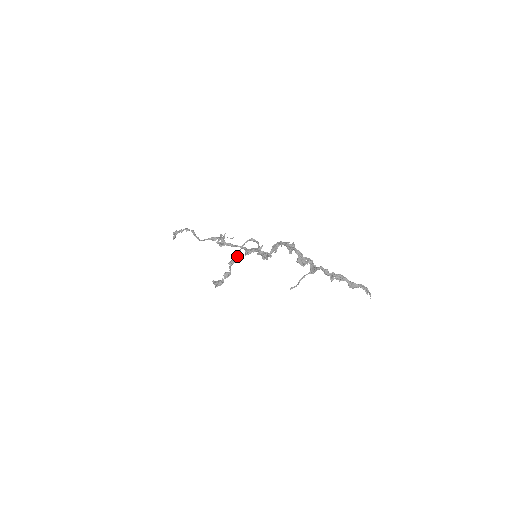
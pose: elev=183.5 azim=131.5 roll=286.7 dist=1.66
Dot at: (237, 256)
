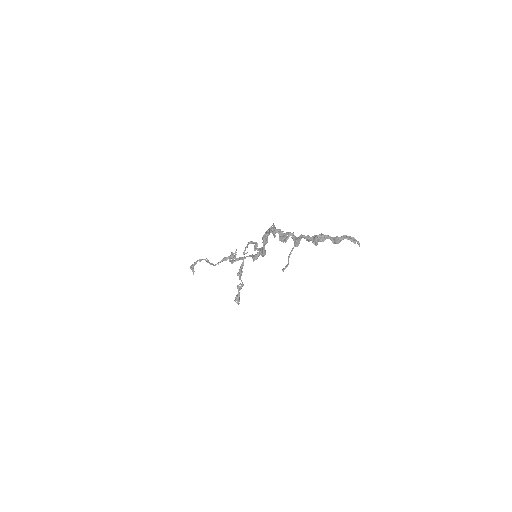
Dot at: (242, 264)
